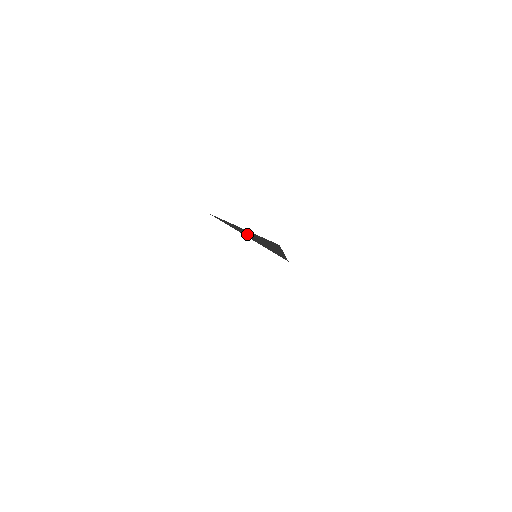
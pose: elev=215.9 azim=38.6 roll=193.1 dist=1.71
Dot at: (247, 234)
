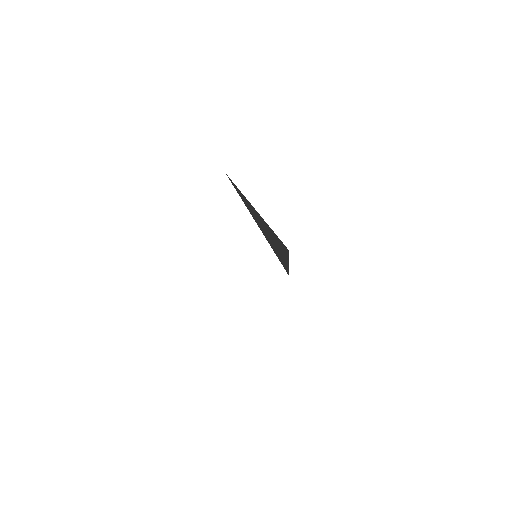
Dot at: (259, 222)
